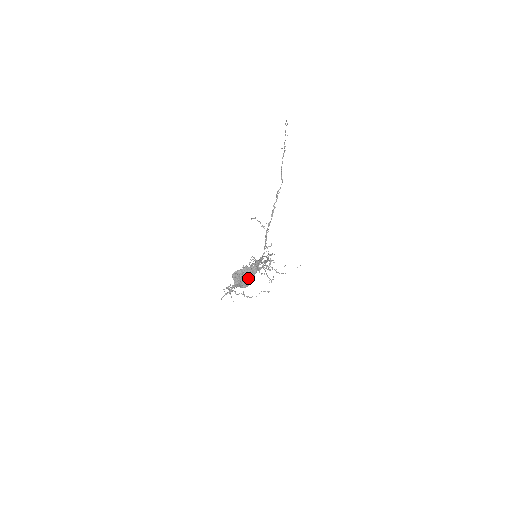
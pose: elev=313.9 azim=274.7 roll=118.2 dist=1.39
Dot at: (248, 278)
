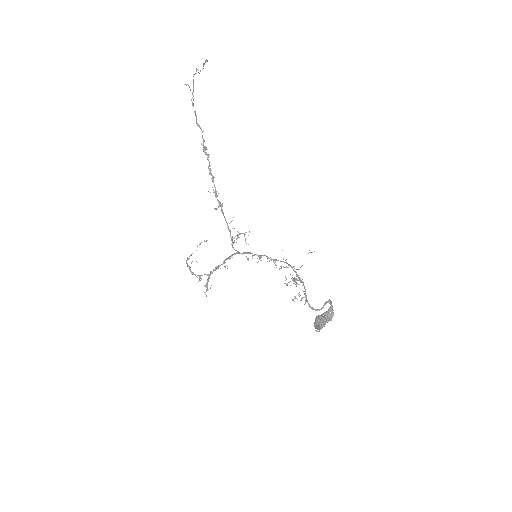
Dot at: (329, 319)
